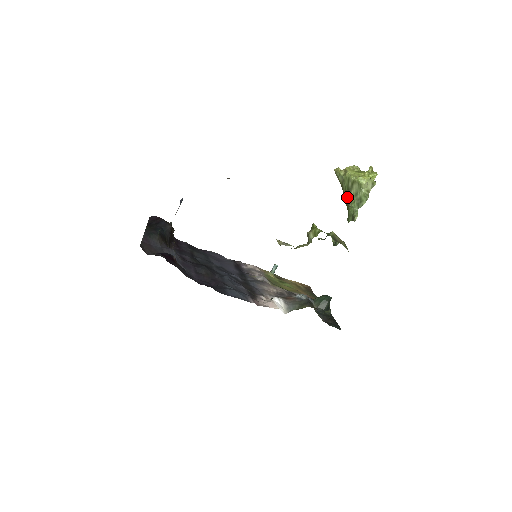
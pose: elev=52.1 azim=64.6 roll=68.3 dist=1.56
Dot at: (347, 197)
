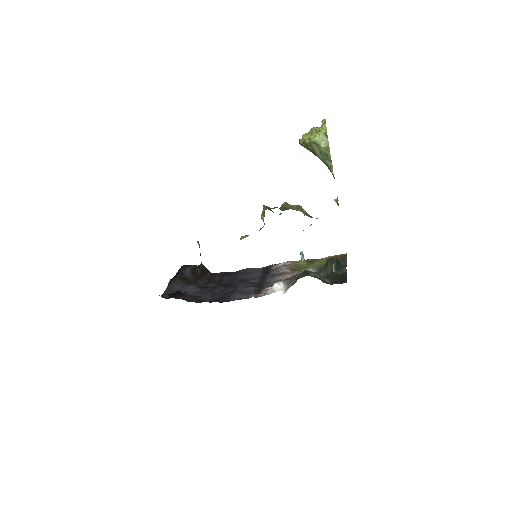
Dot at: occluded
